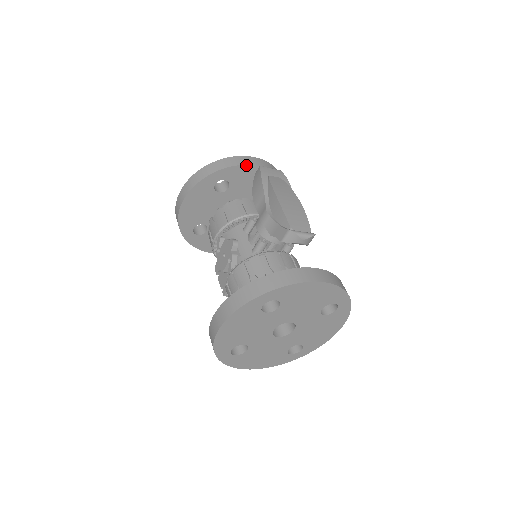
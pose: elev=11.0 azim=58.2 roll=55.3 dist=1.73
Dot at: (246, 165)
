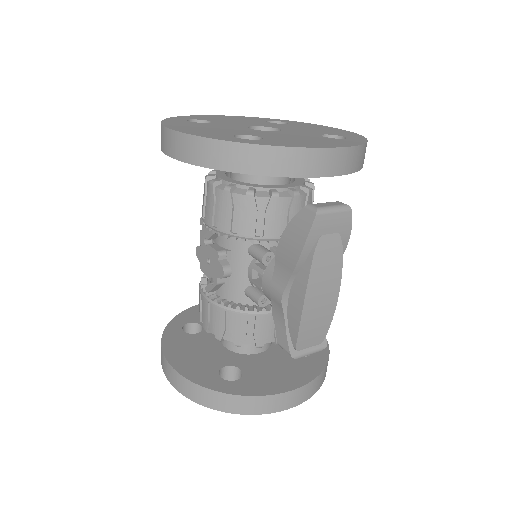
Dot at: (299, 176)
